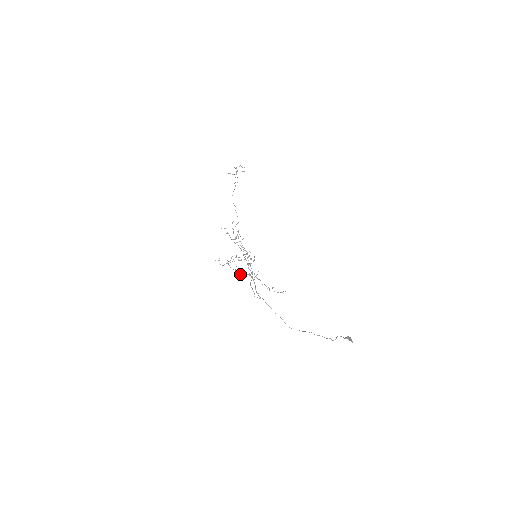
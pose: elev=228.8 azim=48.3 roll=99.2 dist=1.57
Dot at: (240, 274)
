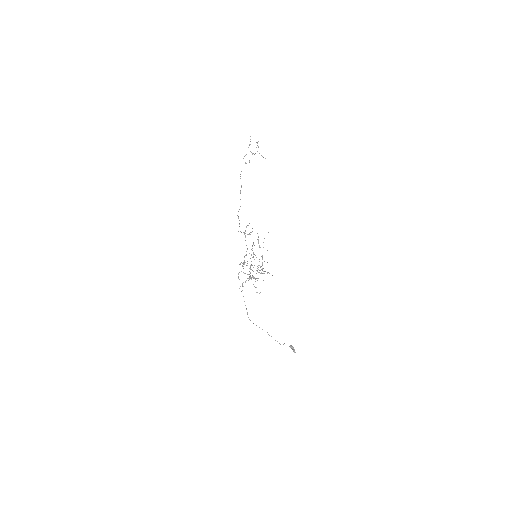
Dot at: (245, 273)
